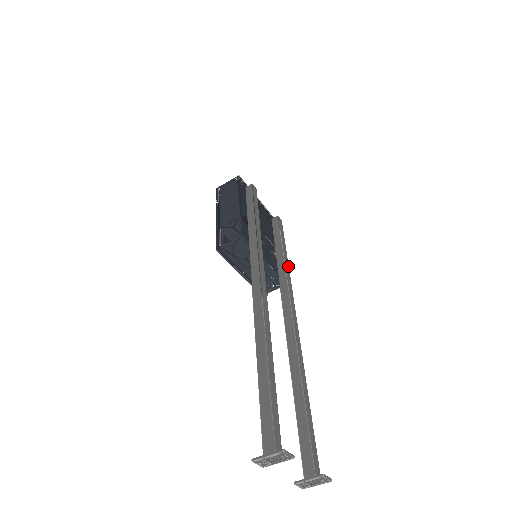
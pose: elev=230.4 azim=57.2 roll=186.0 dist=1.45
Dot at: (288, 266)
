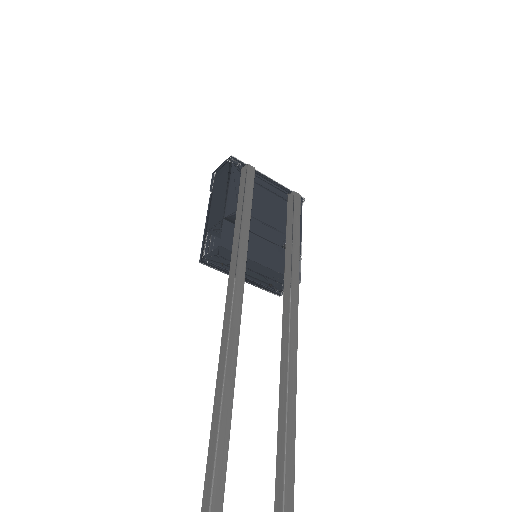
Dot at: (298, 262)
